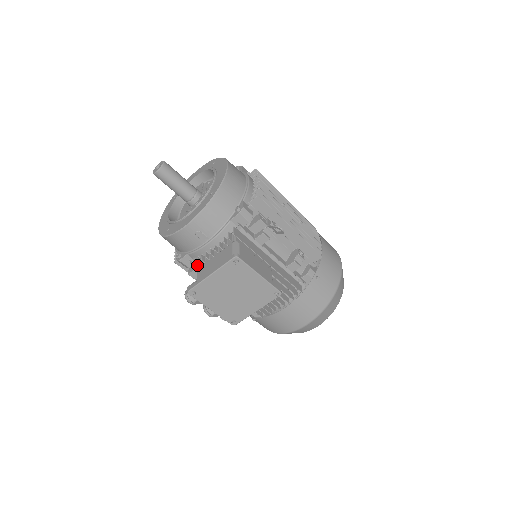
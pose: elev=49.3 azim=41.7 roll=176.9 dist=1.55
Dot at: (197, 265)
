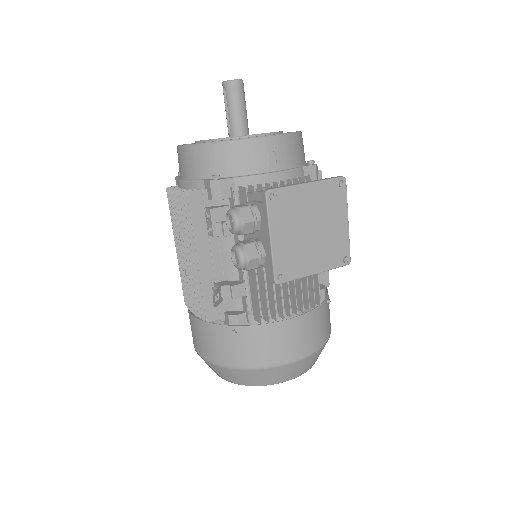
Dot at: (245, 194)
